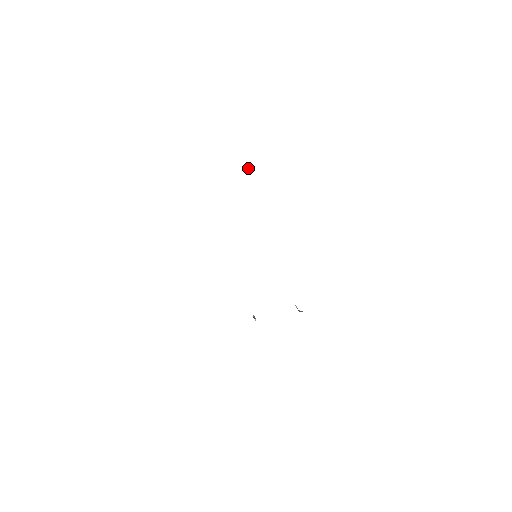
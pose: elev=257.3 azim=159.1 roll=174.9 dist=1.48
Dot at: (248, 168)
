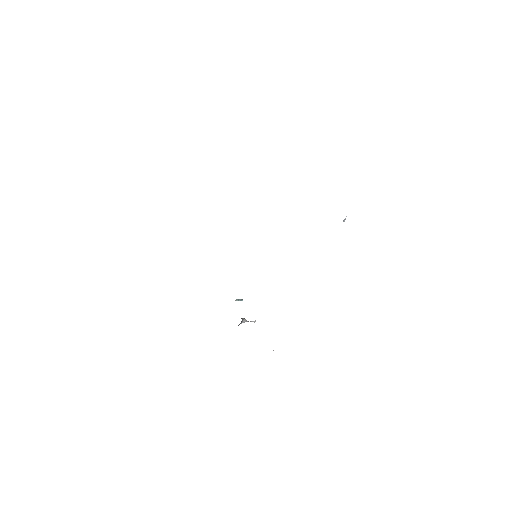
Dot at: (343, 220)
